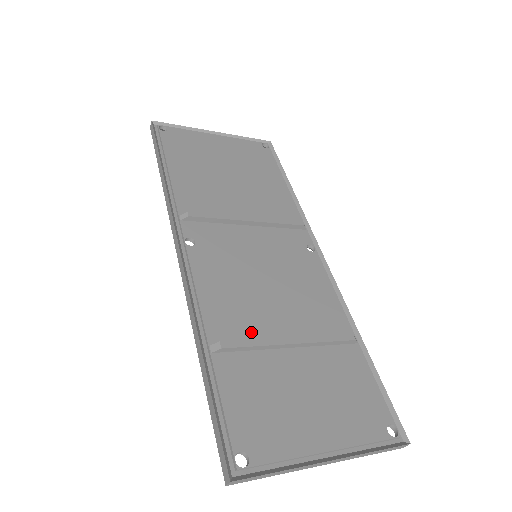
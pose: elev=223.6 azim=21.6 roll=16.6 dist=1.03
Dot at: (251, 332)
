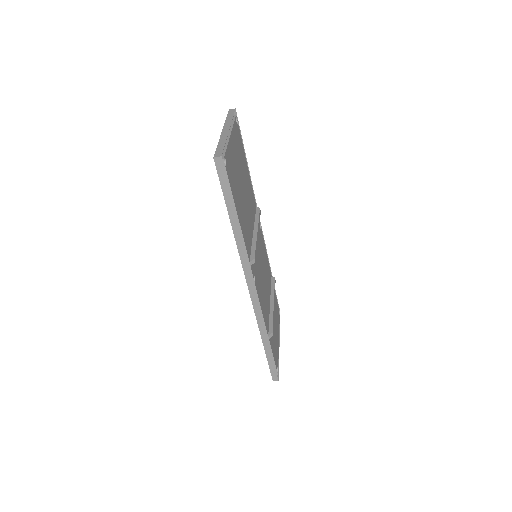
Dot at: (268, 313)
